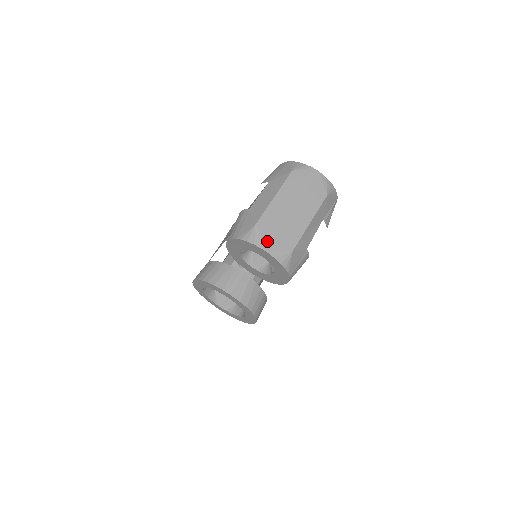
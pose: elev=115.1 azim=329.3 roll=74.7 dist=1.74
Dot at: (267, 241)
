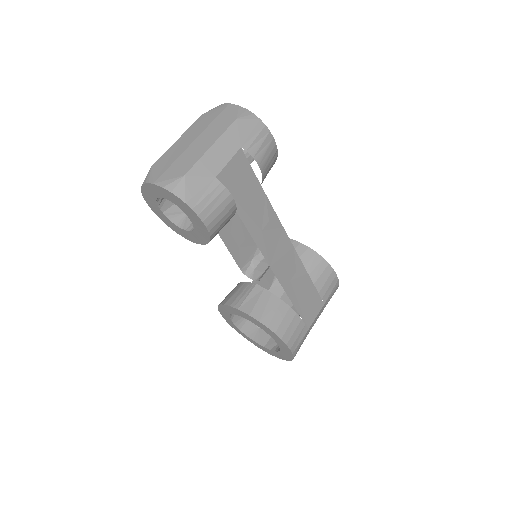
Dot at: (158, 175)
